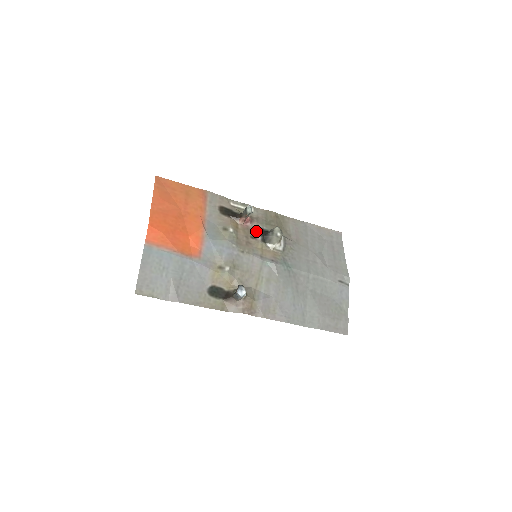
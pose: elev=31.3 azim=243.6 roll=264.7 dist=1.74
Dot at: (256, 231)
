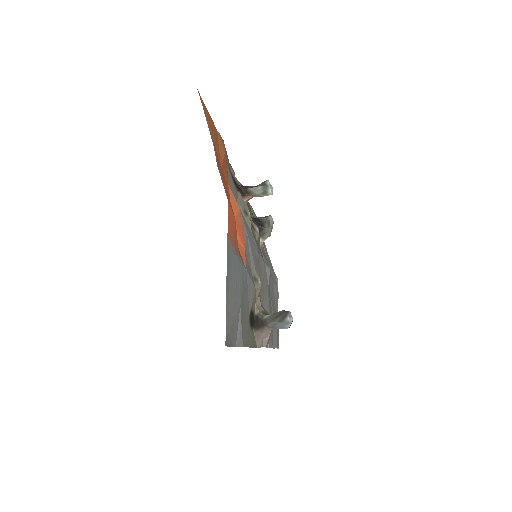
Dot at: (250, 217)
